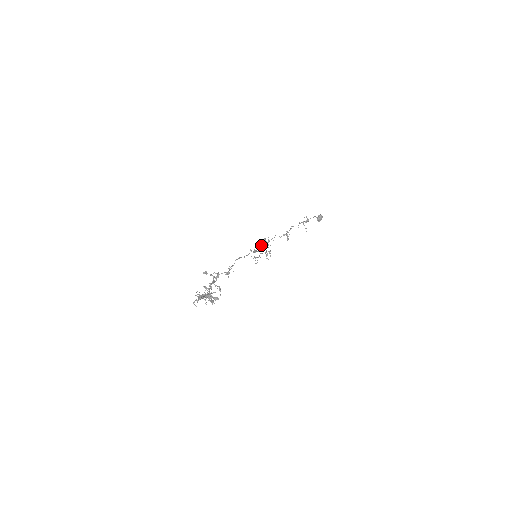
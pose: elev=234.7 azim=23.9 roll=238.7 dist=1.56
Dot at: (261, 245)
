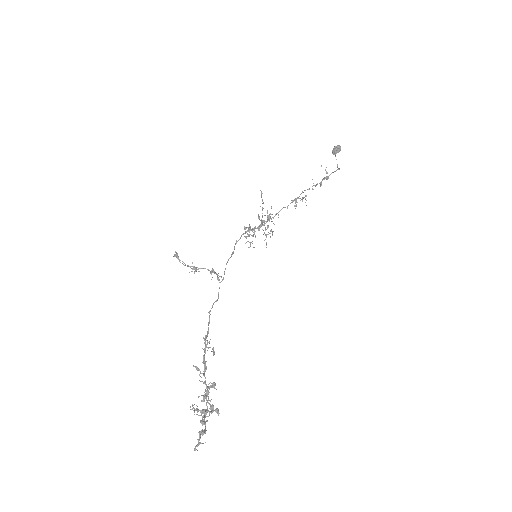
Dot at: (259, 218)
